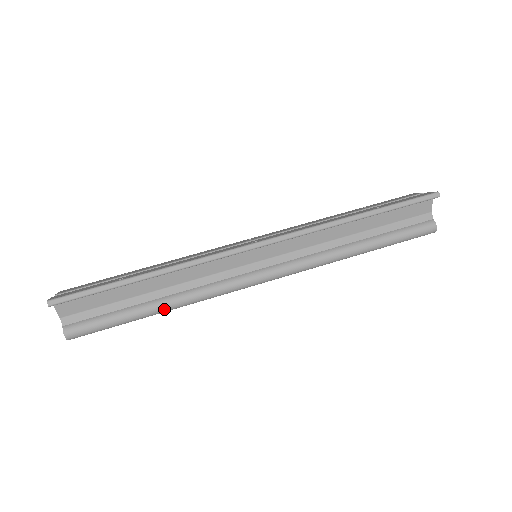
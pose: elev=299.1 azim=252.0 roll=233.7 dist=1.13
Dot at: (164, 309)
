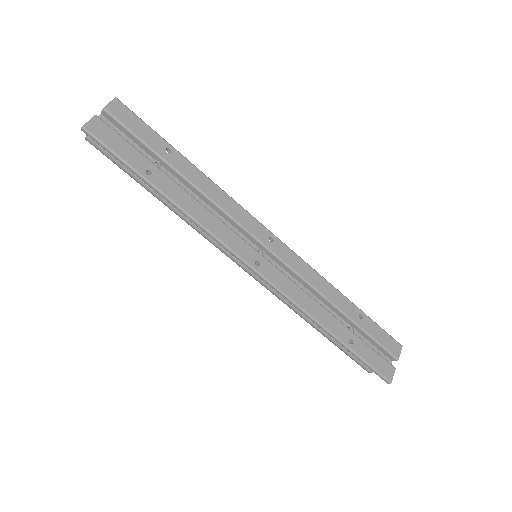
Dot at: (165, 204)
